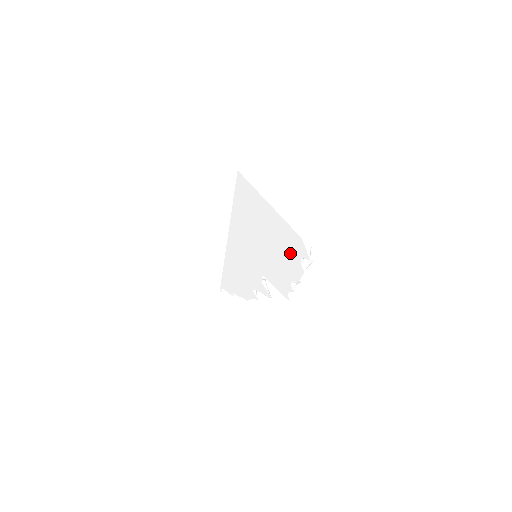
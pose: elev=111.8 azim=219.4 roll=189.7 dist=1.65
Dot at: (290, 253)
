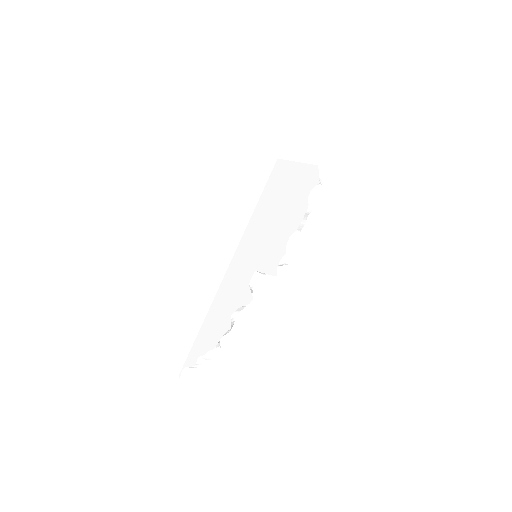
Dot at: (300, 198)
